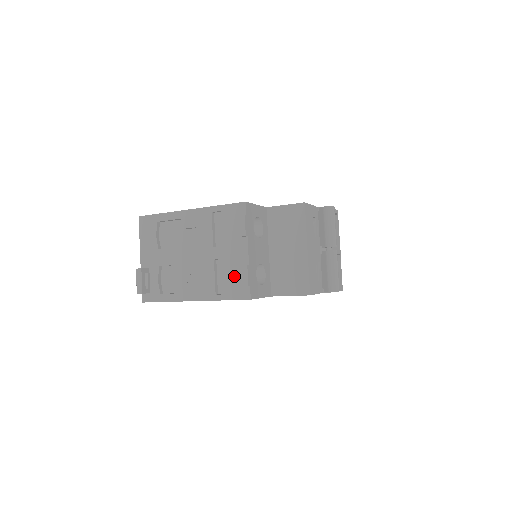
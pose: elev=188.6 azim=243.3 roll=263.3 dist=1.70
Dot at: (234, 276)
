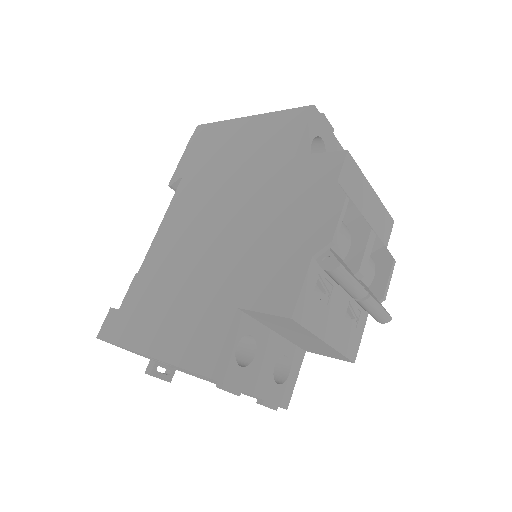
Dot at: occluded
